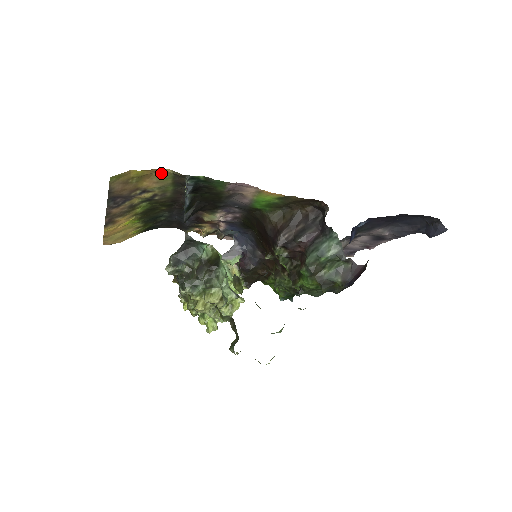
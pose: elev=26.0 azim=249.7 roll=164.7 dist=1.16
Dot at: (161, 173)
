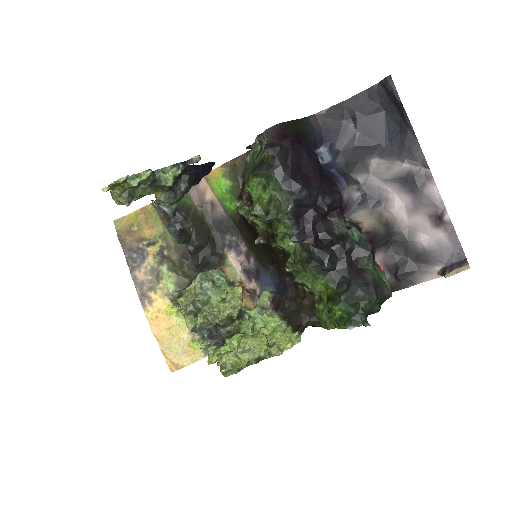
Dot at: (149, 213)
